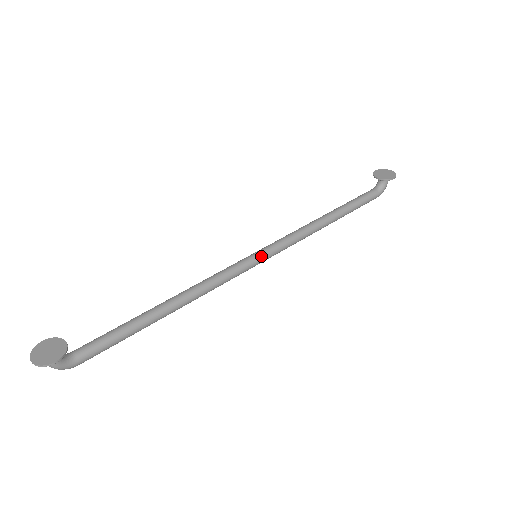
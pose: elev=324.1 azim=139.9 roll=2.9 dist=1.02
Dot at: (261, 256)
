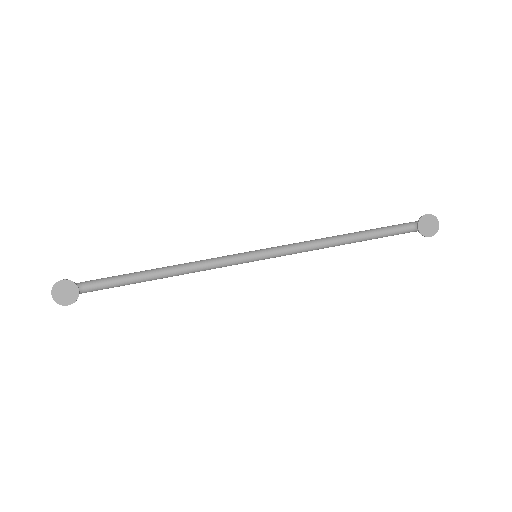
Dot at: (259, 259)
